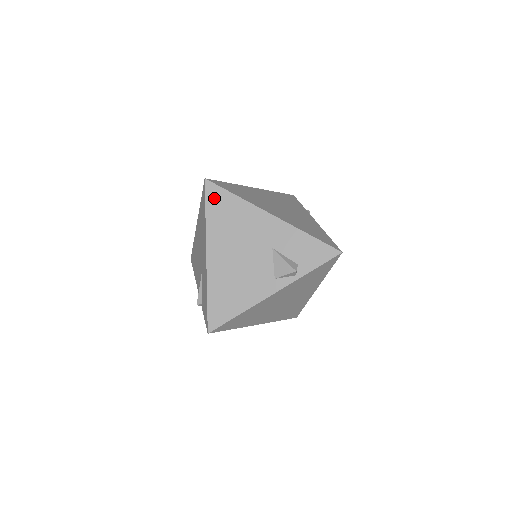
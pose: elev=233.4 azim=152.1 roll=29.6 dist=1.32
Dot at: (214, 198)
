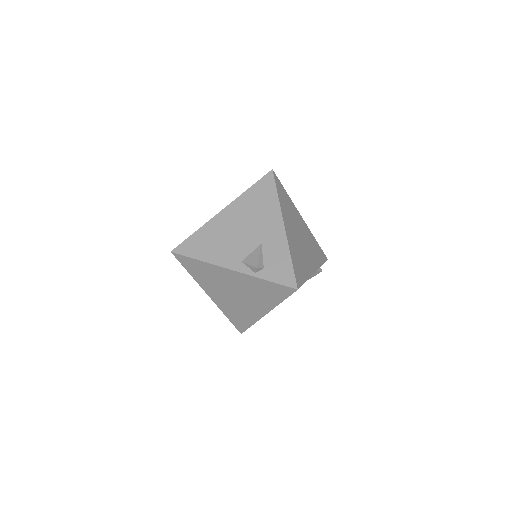
Dot at: (264, 184)
